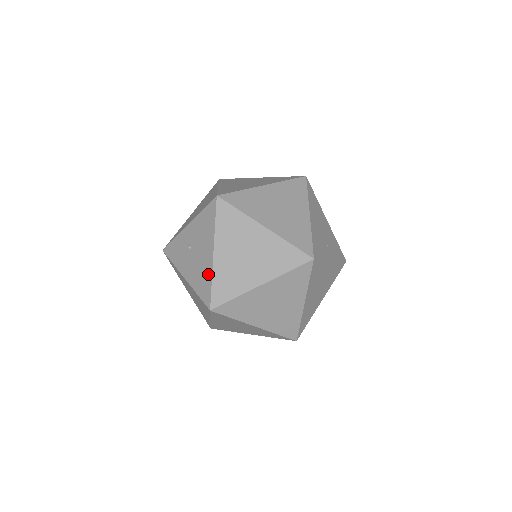
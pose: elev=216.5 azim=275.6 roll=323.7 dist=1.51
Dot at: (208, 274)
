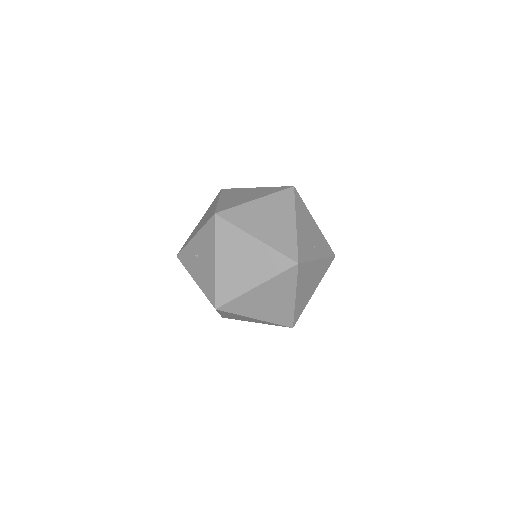
Dot at: (212, 279)
